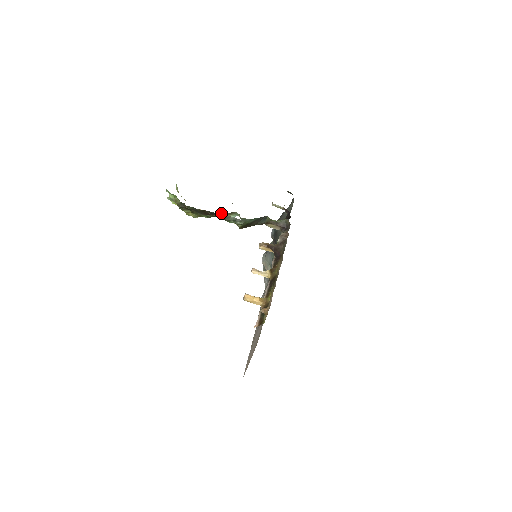
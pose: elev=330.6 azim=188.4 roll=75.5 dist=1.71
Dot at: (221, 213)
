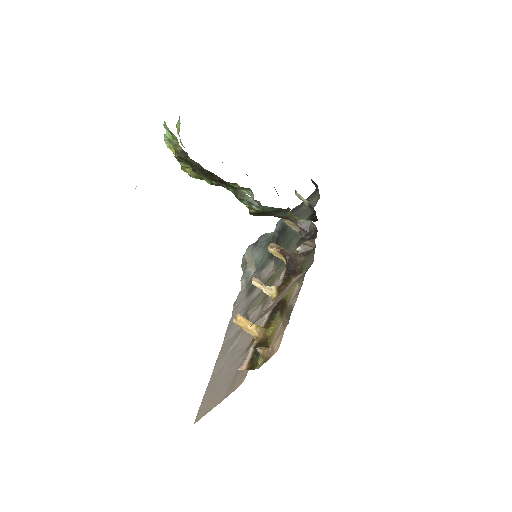
Dot at: (229, 183)
